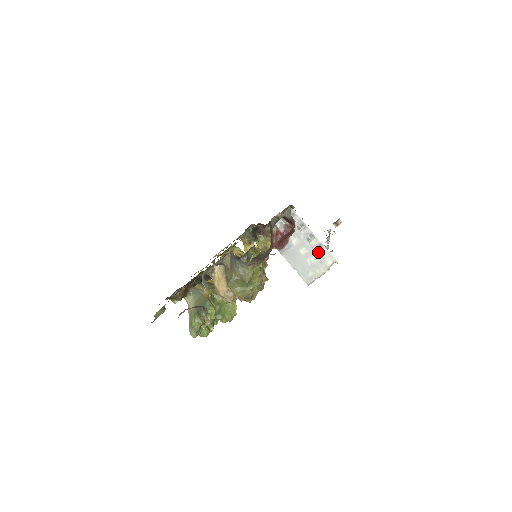
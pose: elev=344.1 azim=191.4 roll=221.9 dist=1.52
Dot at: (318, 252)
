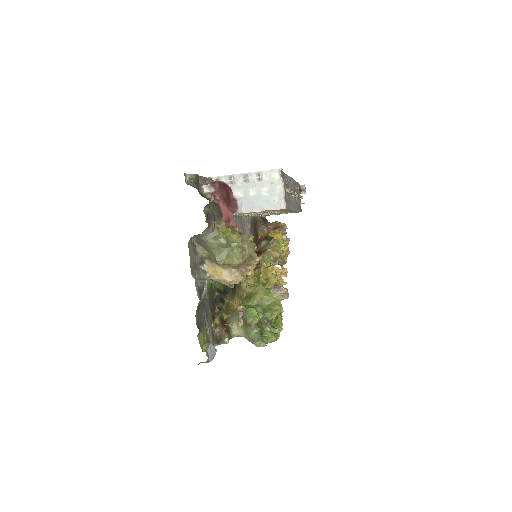
Dot at: (261, 180)
